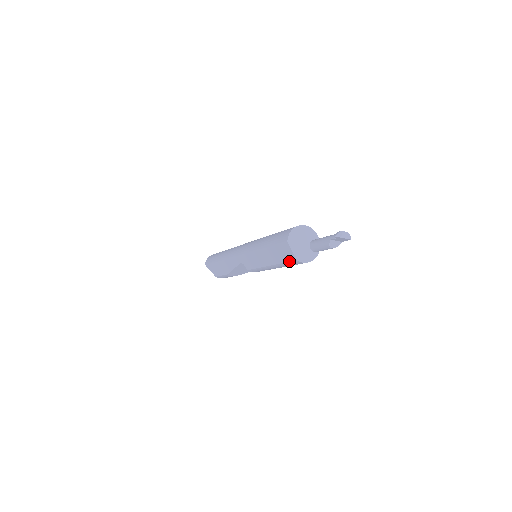
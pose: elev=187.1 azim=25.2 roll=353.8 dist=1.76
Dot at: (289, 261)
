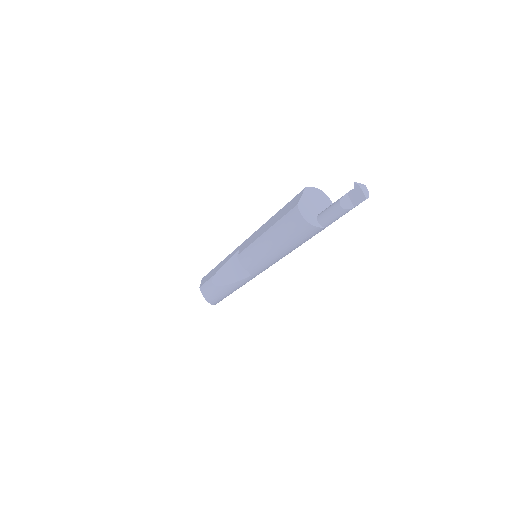
Dot at: (289, 211)
